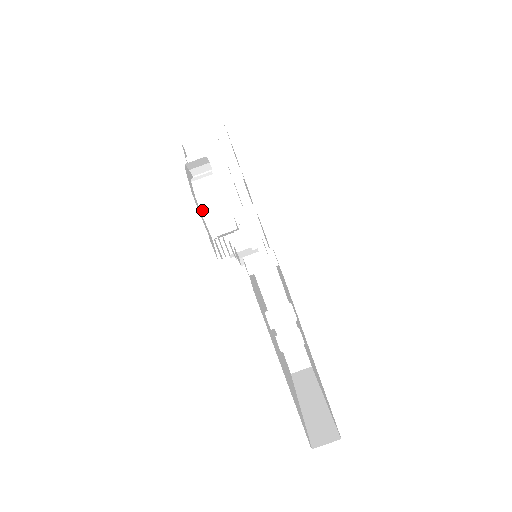
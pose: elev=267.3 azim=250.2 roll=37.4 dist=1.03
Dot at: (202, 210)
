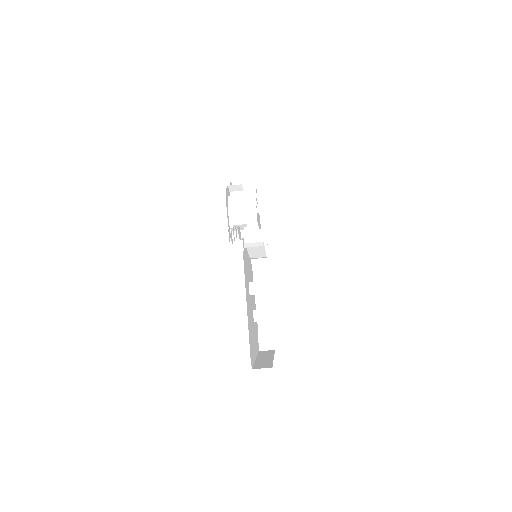
Dot at: (229, 213)
